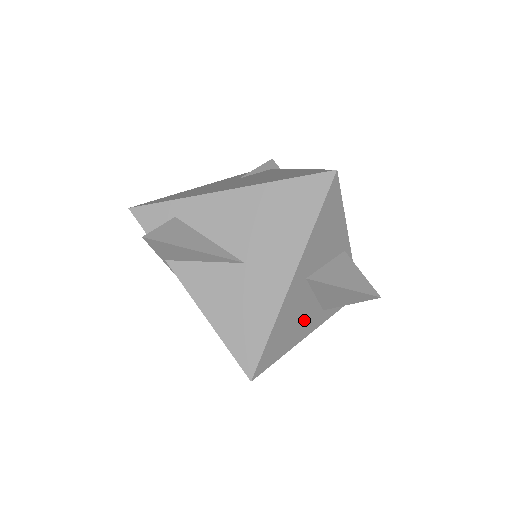
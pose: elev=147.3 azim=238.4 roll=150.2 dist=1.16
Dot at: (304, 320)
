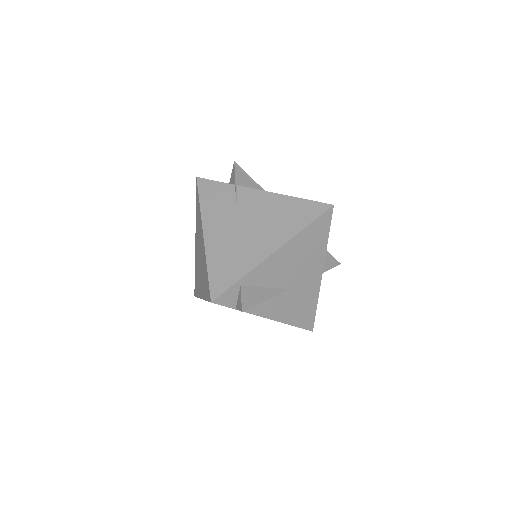
Dot at: occluded
